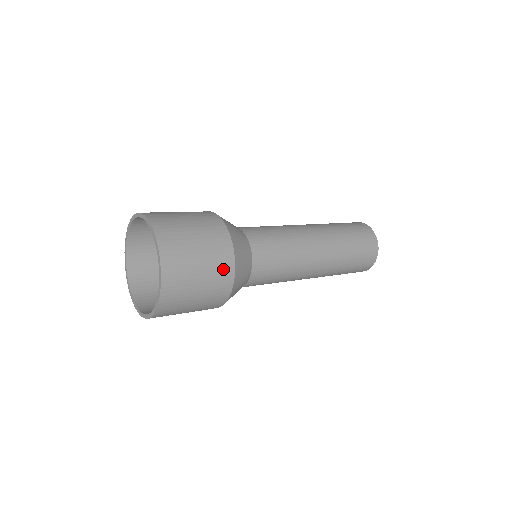
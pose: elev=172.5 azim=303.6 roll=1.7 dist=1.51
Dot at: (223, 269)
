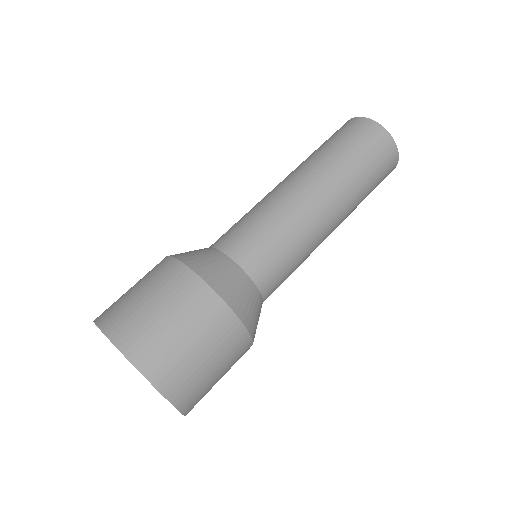
Dot at: (222, 326)
